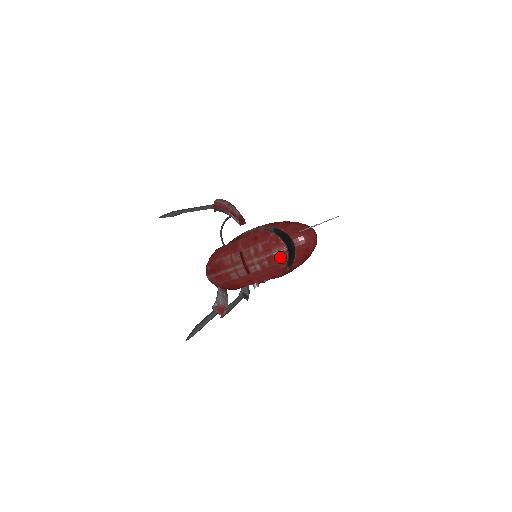
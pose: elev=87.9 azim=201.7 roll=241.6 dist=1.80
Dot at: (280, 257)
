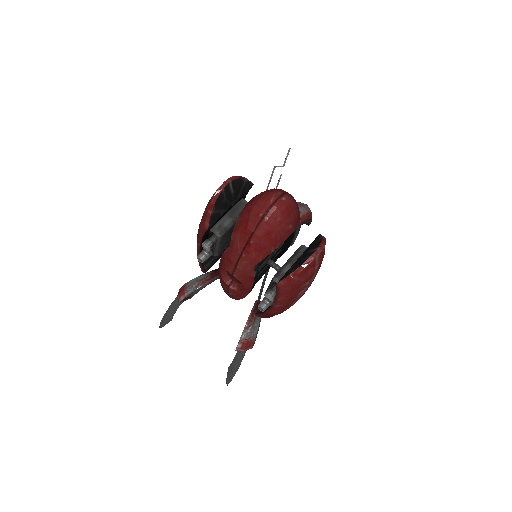
Dot at: occluded
